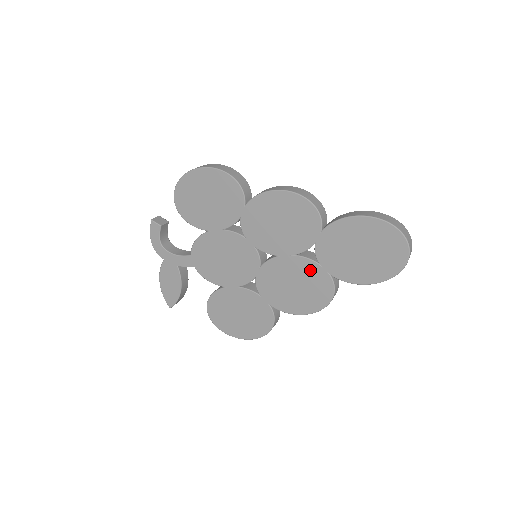
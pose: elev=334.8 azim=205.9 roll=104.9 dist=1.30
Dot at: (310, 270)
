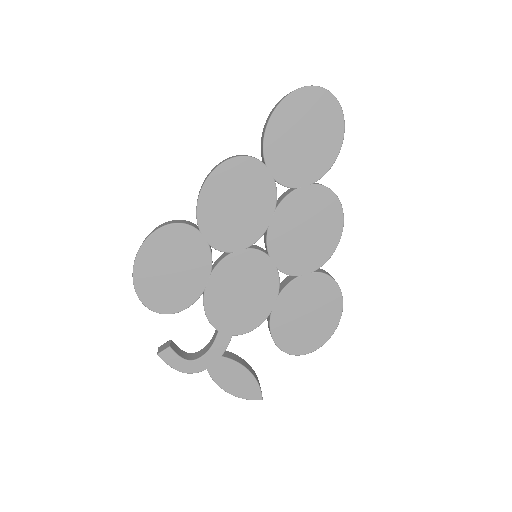
Dot at: (298, 202)
